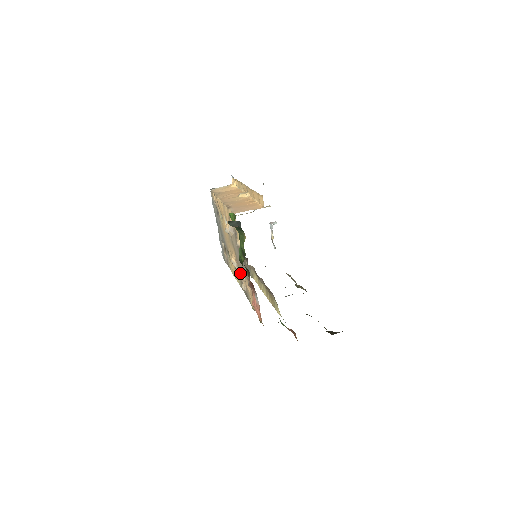
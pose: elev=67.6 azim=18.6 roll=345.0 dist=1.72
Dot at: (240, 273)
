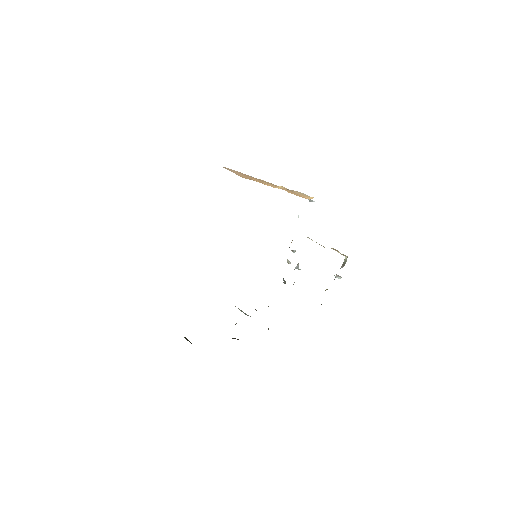
Dot at: occluded
